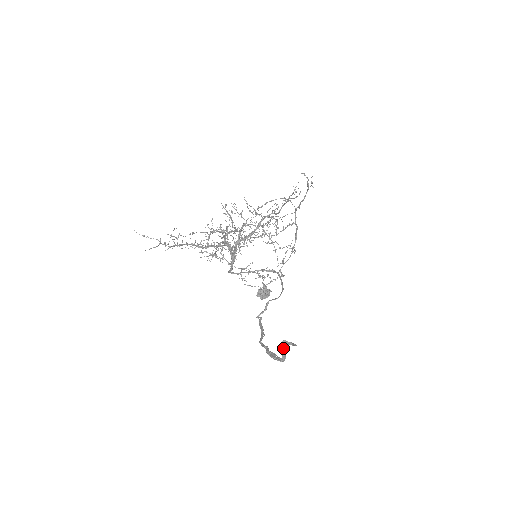
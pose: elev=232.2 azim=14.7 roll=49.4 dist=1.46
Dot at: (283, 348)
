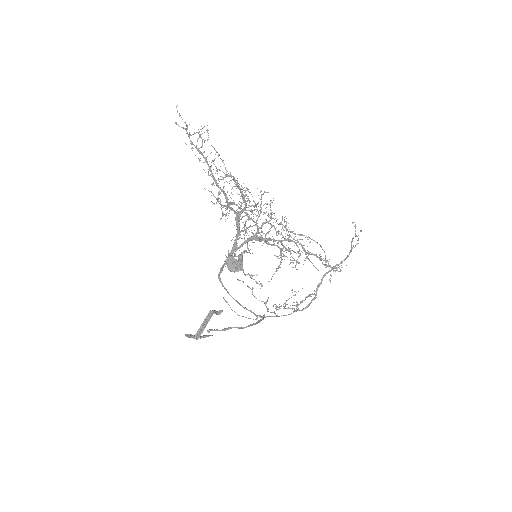
Dot at: (207, 320)
